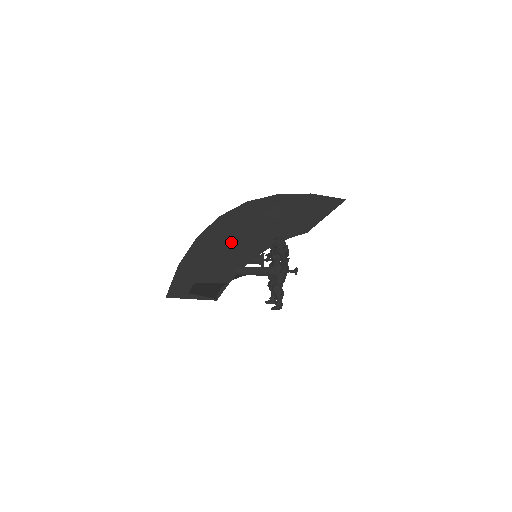
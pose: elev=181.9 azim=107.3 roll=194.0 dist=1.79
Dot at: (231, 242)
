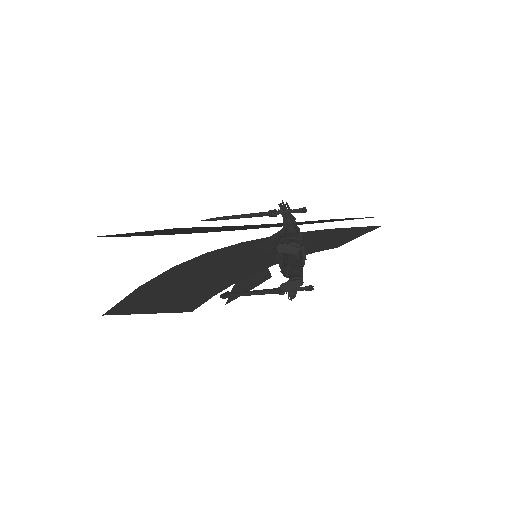
Dot at: (222, 265)
